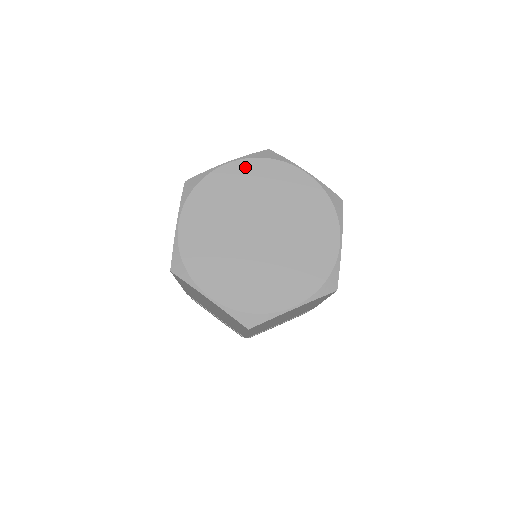
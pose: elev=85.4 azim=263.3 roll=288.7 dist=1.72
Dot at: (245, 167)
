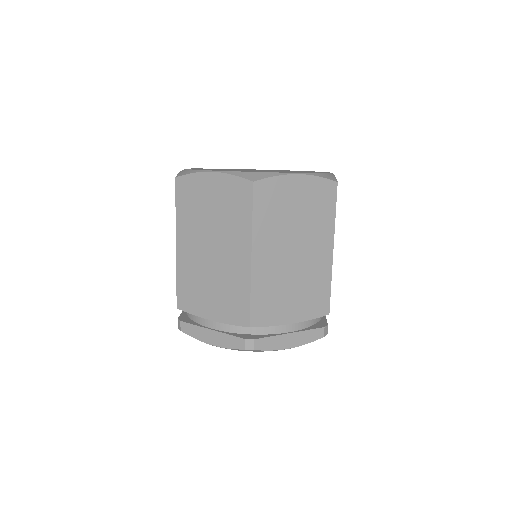
Dot at: occluded
